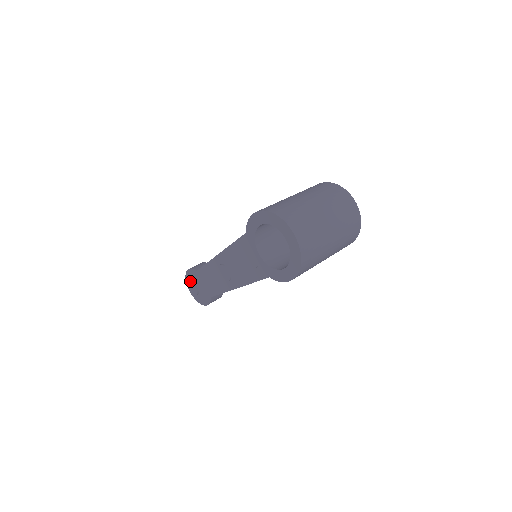
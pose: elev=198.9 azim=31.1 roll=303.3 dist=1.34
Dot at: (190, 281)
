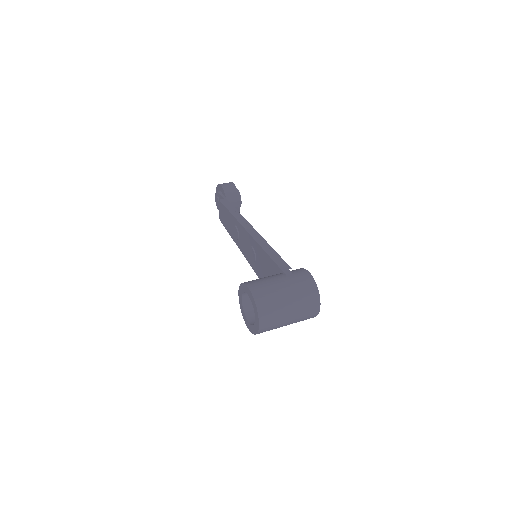
Dot at: (218, 195)
